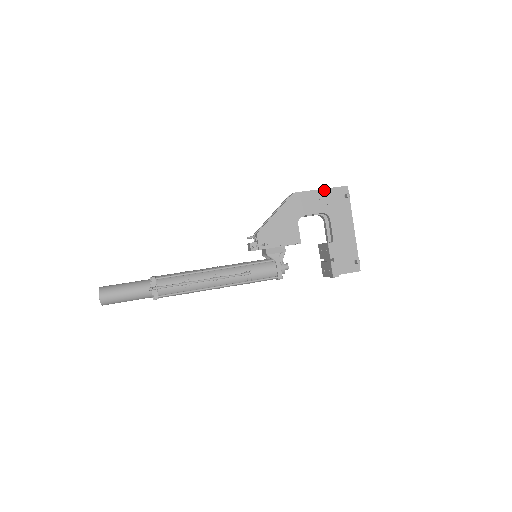
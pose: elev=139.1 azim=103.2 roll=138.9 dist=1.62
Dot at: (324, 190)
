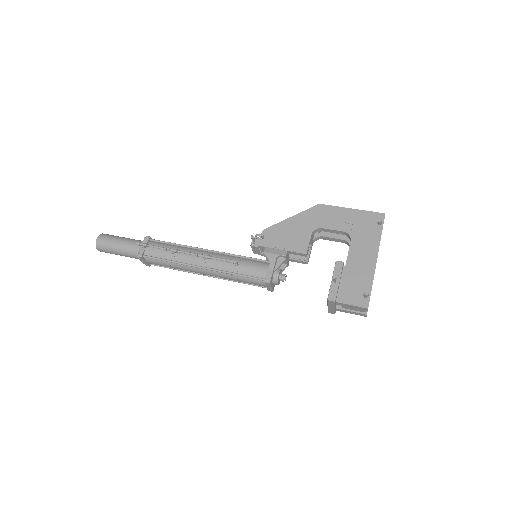
Dot at: (355, 210)
